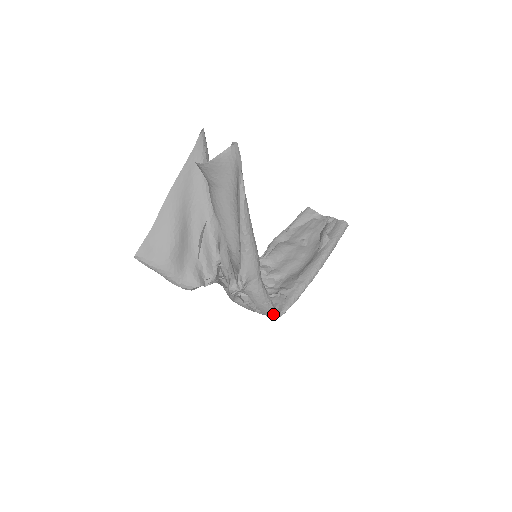
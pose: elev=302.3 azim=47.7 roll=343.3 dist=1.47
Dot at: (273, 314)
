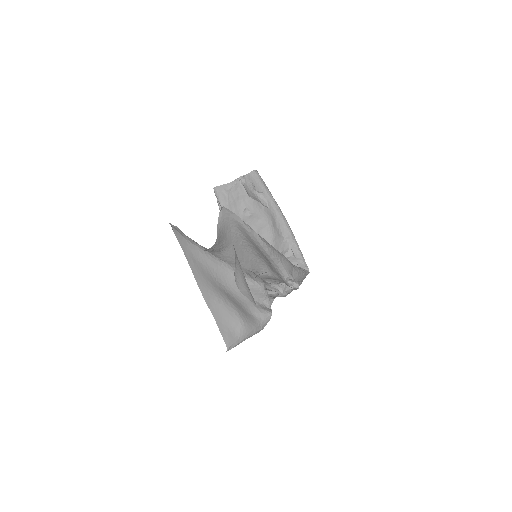
Dot at: (307, 274)
